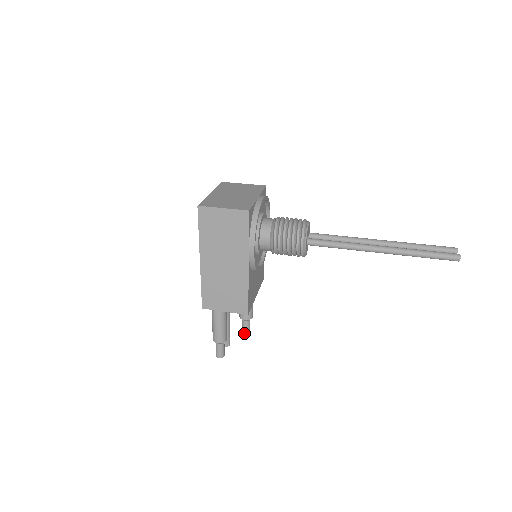
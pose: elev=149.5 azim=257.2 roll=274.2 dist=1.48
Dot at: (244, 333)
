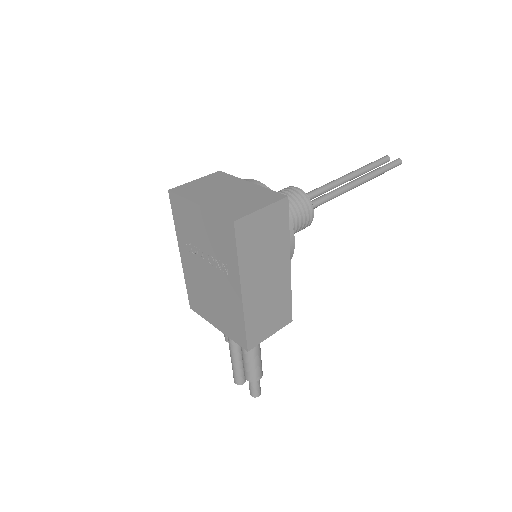
Dot at: occluded
